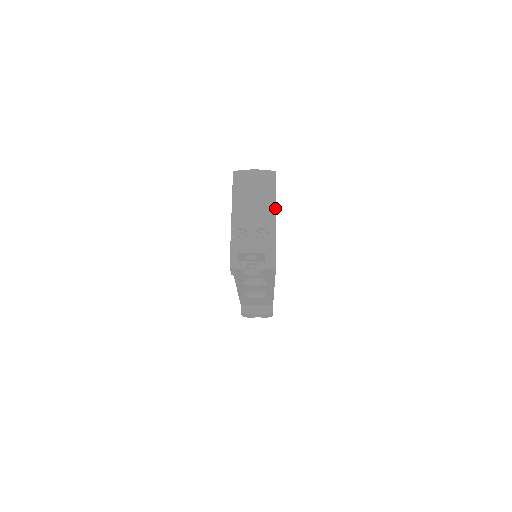
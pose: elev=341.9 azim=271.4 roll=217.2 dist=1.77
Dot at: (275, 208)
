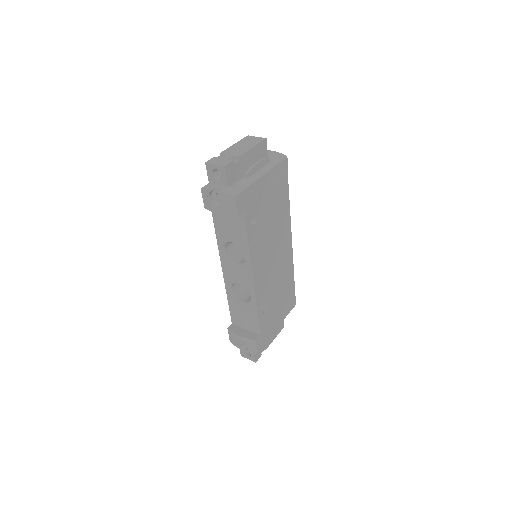
Dot at: (267, 170)
